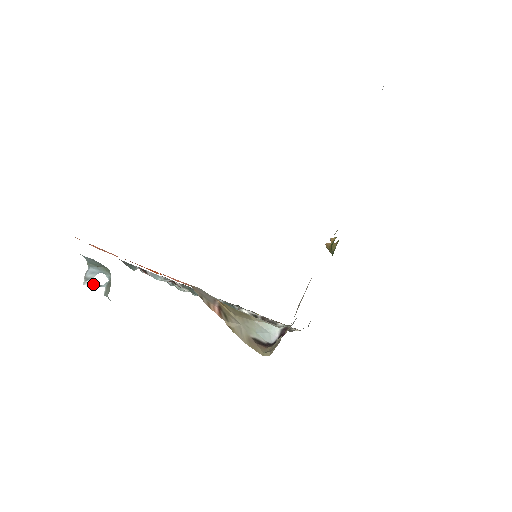
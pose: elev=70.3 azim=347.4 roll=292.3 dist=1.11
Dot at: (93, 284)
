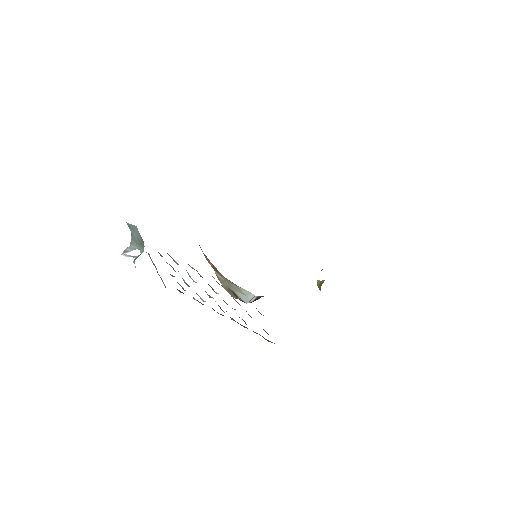
Dot at: (128, 255)
